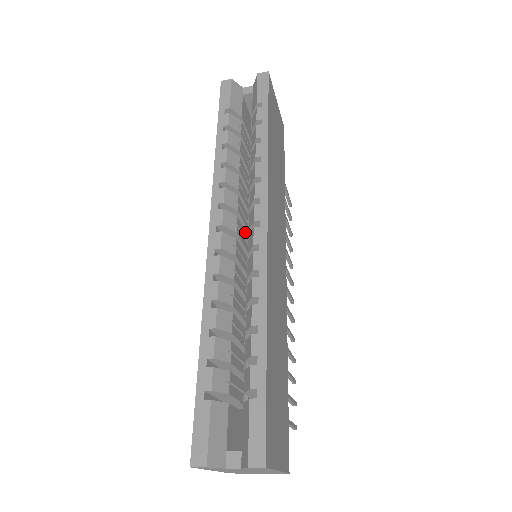
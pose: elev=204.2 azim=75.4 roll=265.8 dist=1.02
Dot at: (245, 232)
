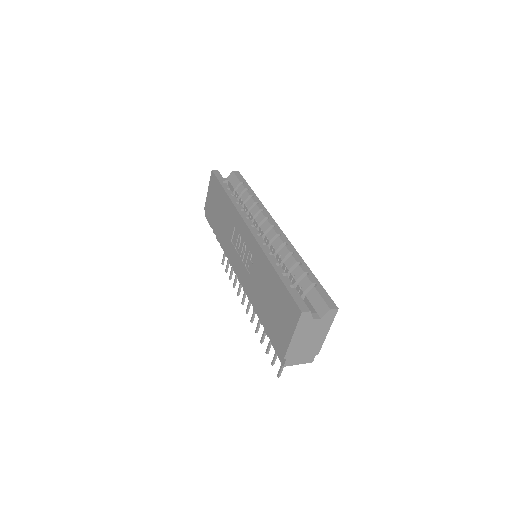
Dot at: occluded
